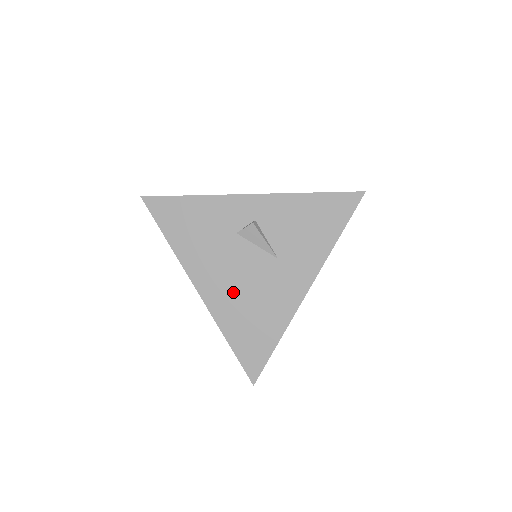
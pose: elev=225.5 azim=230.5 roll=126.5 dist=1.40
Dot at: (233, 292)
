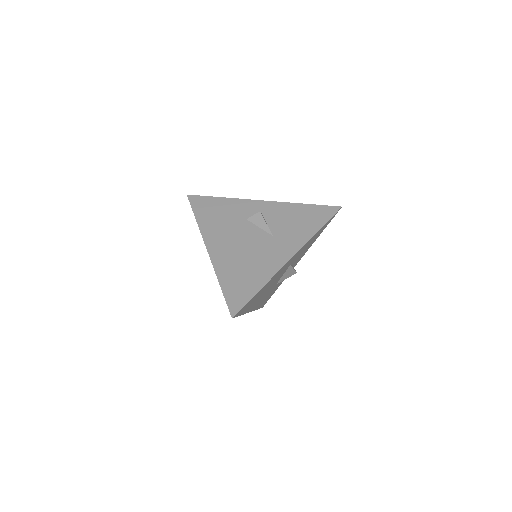
Dot at: (234, 252)
